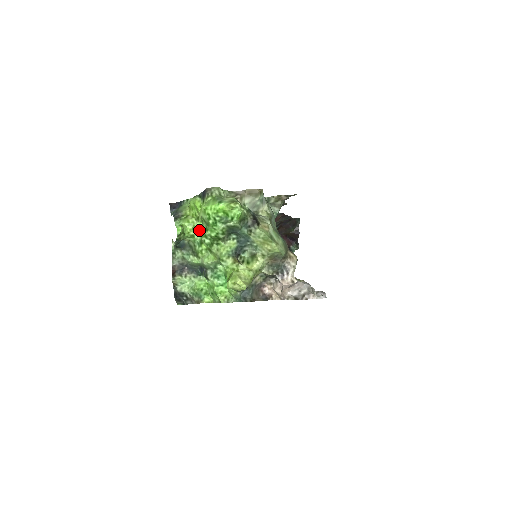
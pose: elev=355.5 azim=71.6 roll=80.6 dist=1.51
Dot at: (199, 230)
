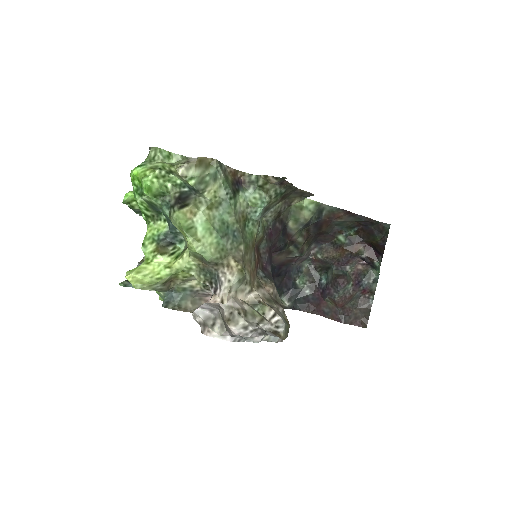
Dot at: occluded
